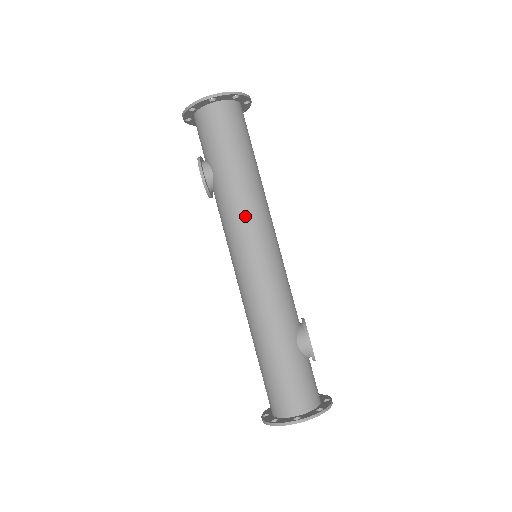
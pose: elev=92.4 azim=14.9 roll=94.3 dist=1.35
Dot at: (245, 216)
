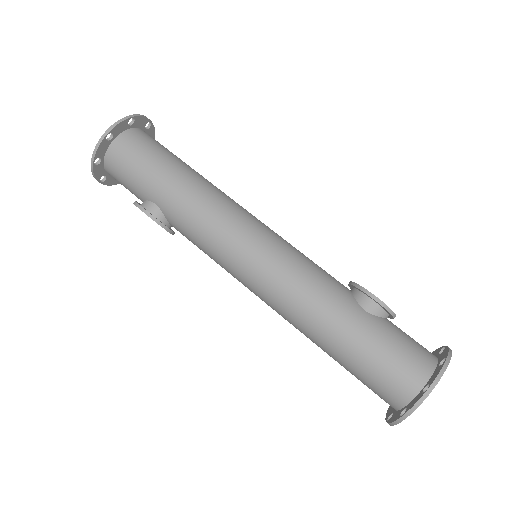
Dot at: (215, 219)
